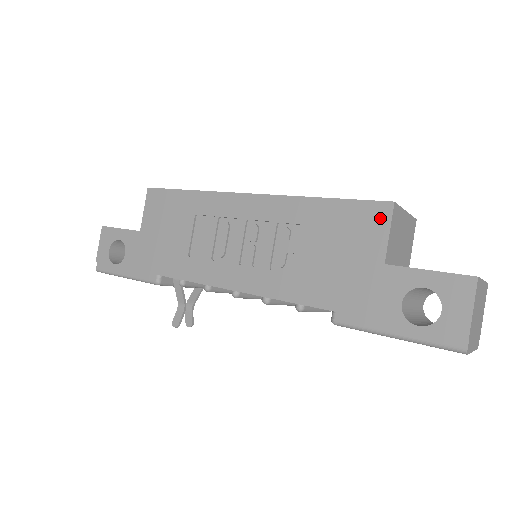
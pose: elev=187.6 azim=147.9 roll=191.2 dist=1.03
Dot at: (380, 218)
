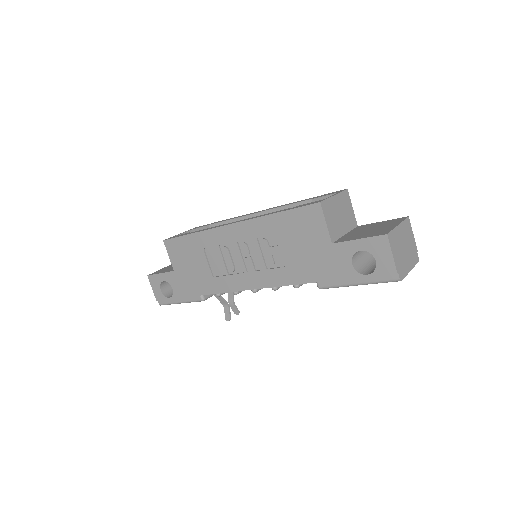
Dot at: (316, 215)
